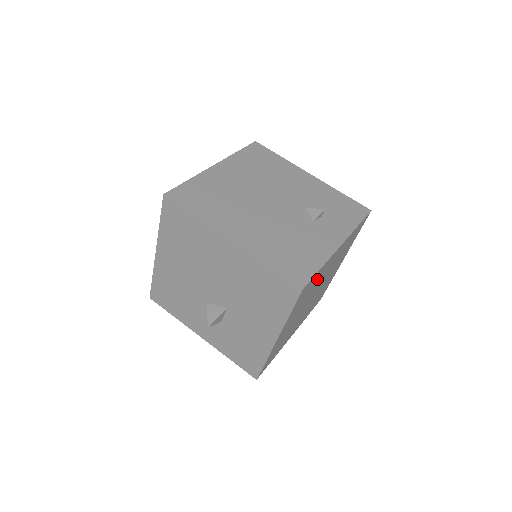
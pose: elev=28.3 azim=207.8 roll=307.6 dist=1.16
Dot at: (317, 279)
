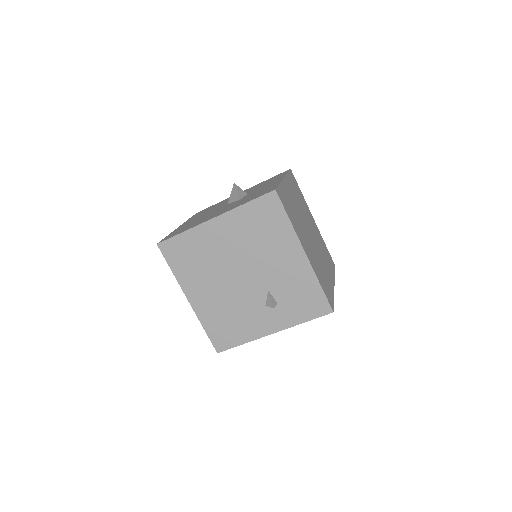
Dot at: occluded
